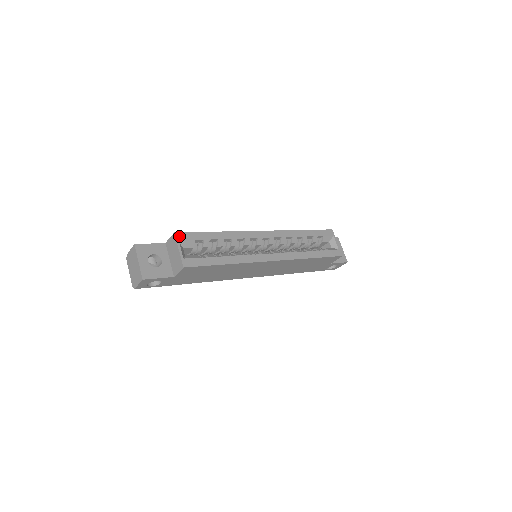
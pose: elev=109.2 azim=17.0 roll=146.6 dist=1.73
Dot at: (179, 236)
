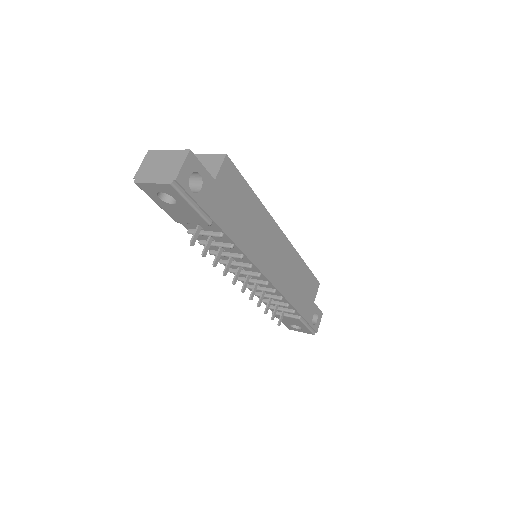
Dot at: occluded
